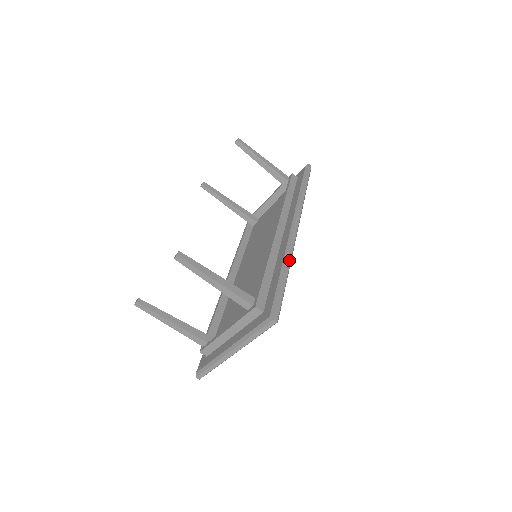
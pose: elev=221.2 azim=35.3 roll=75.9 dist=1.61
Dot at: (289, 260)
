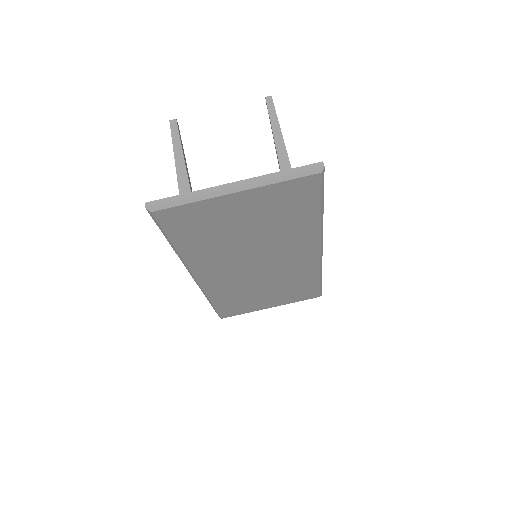
Dot at: occluded
